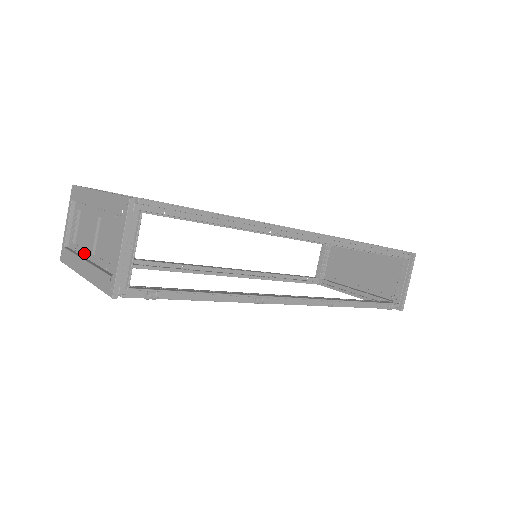
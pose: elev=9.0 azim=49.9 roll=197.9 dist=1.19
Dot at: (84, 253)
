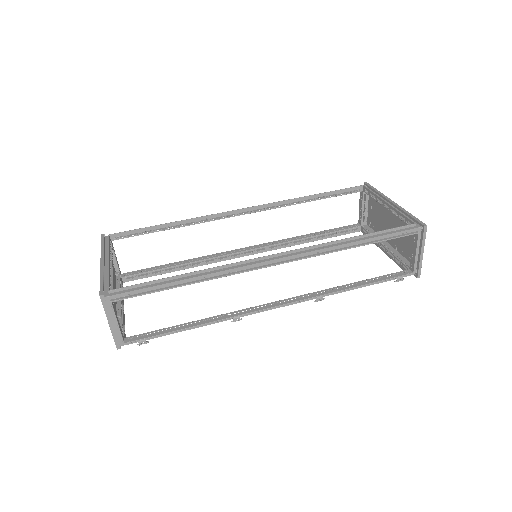
Dot at: occluded
